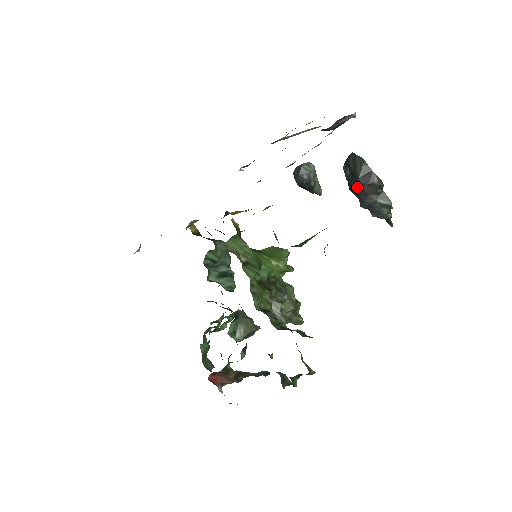
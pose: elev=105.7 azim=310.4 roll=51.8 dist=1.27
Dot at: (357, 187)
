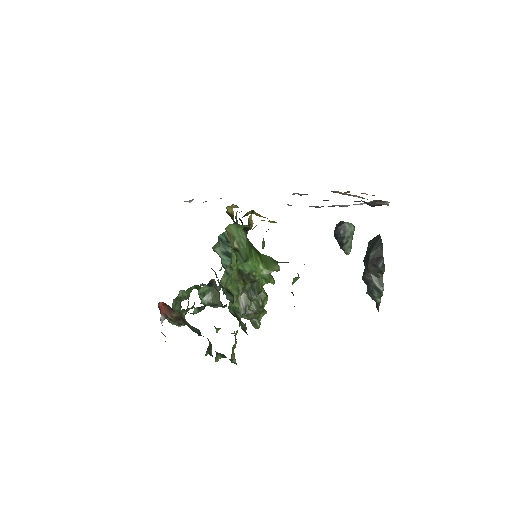
Dot at: (366, 261)
